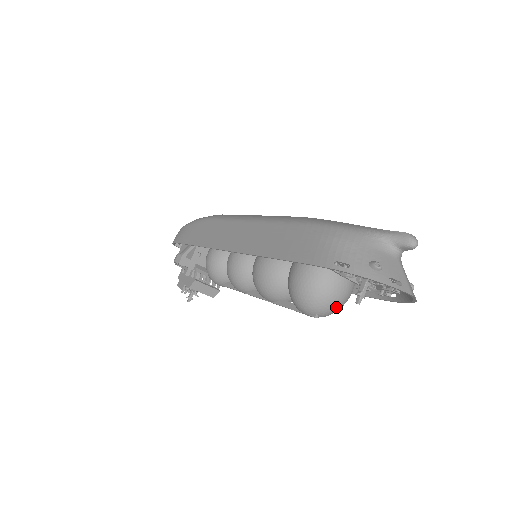
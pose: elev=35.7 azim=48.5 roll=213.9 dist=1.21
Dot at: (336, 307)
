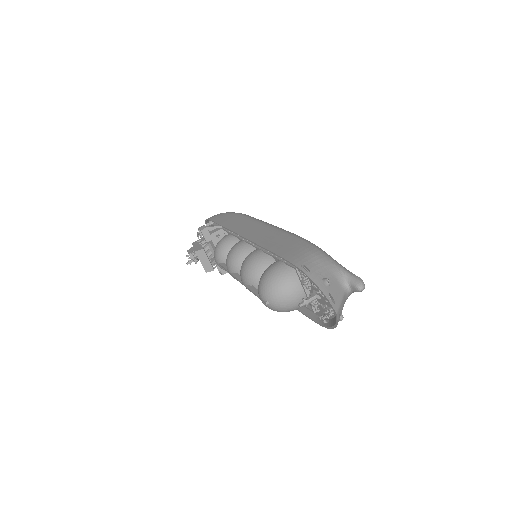
Dot at: (284, 305)
